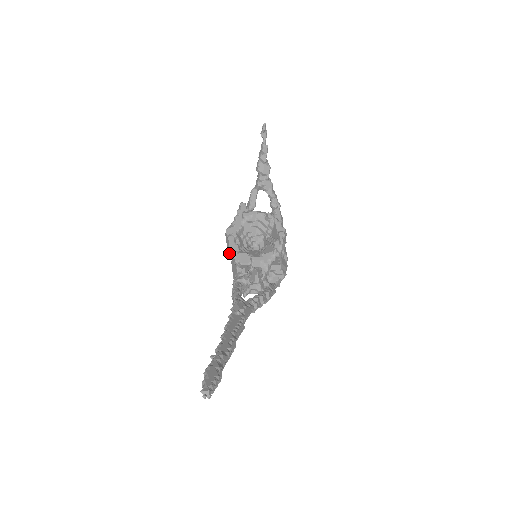
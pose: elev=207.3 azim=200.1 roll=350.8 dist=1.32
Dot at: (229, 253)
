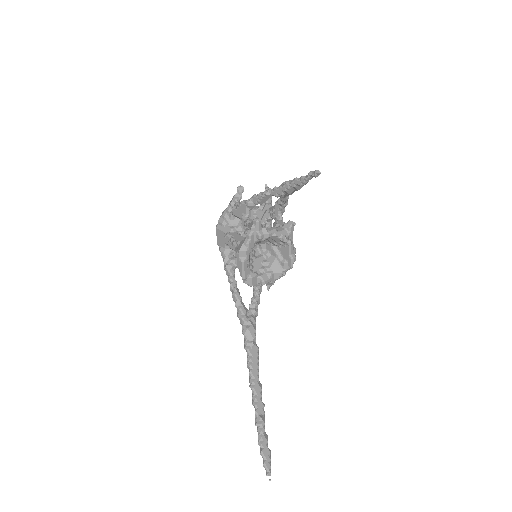
Dot at: (240, 275)
